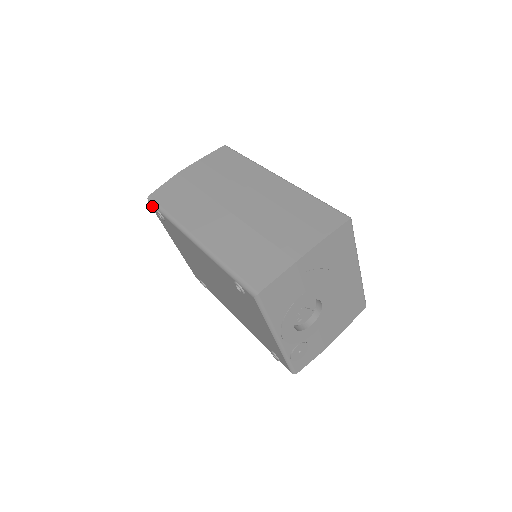
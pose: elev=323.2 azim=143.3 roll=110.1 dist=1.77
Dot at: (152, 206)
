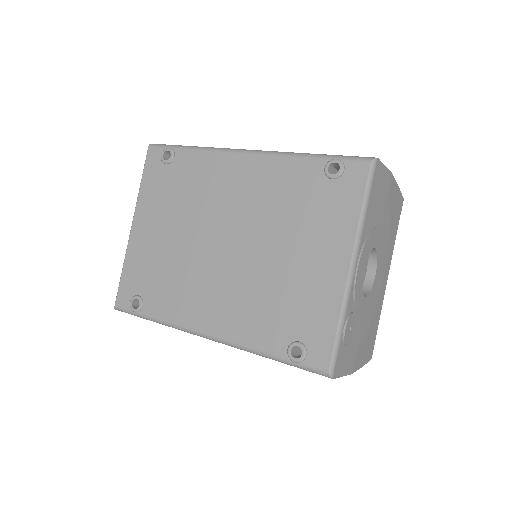
Dot at: (154, 150)
